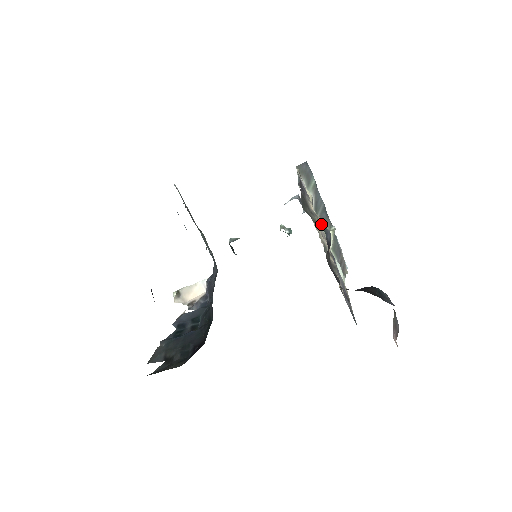
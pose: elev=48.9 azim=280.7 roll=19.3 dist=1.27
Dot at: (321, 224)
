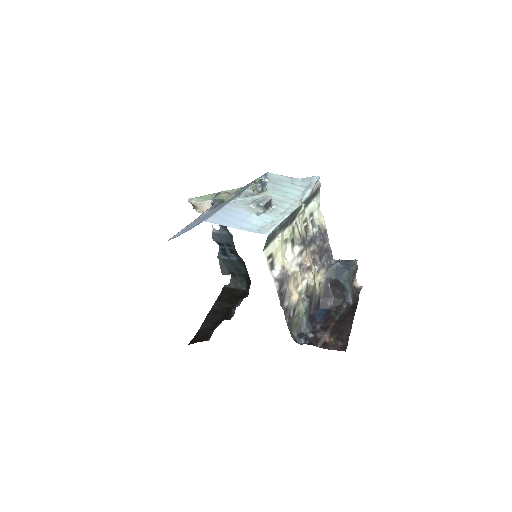
Dot at: (302, 308)
